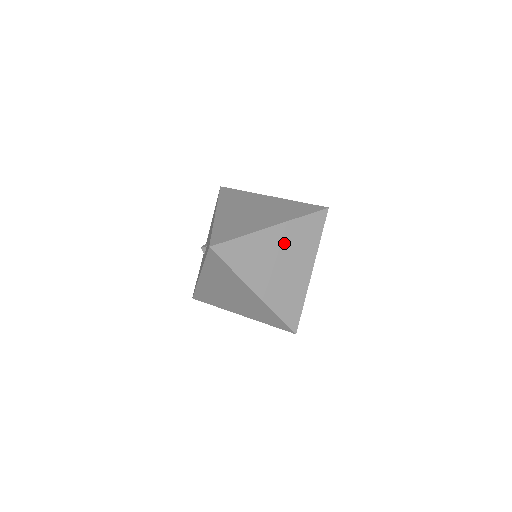
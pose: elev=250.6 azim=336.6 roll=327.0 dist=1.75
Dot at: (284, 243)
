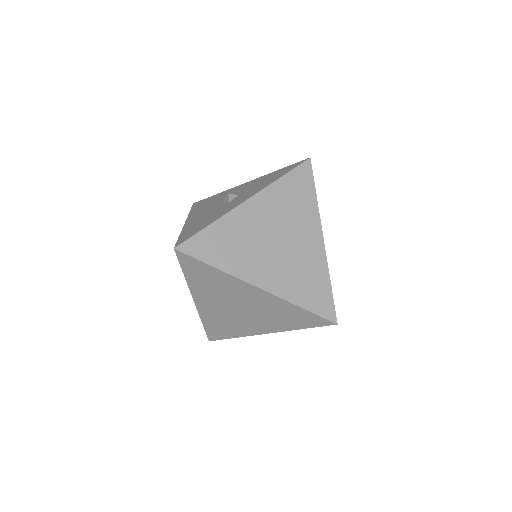
Dot at: occluded
